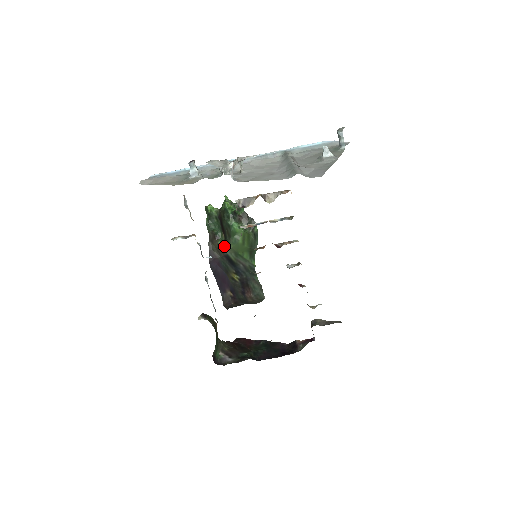
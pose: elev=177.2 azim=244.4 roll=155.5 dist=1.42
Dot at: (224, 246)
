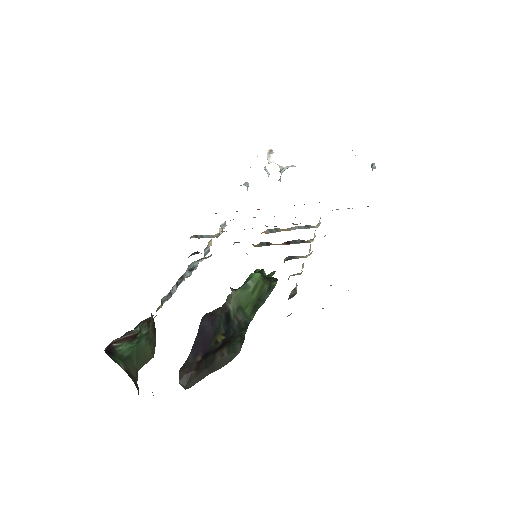
Dot at: (231, 292)
